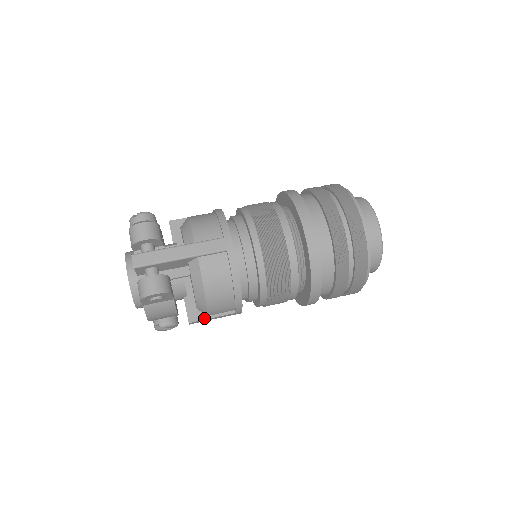
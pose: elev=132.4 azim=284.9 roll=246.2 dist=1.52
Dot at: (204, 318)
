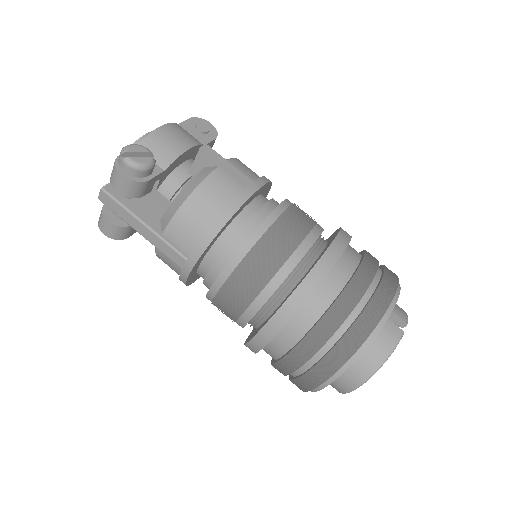
Dot at: occluded
